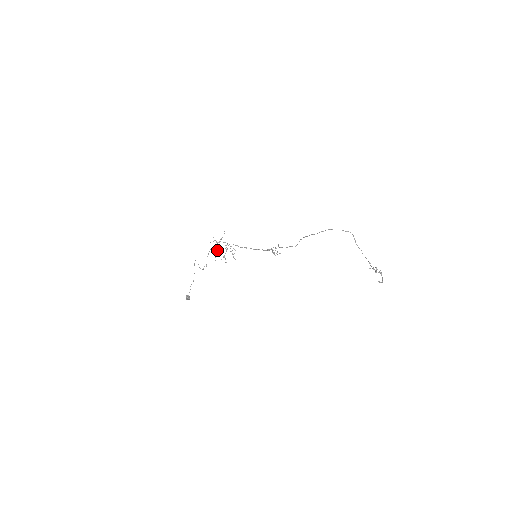
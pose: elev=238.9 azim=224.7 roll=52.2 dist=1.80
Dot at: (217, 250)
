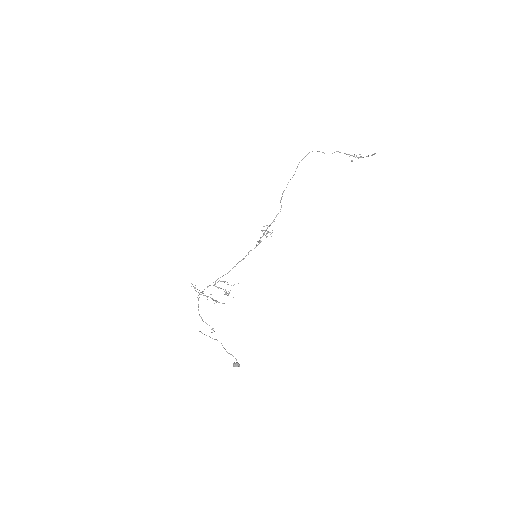
Dot at: (211, 298)
